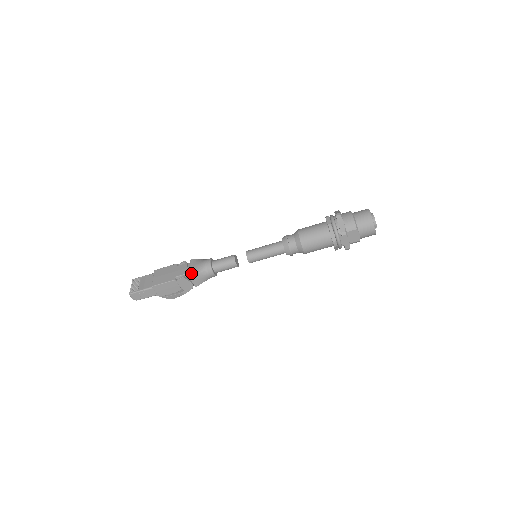
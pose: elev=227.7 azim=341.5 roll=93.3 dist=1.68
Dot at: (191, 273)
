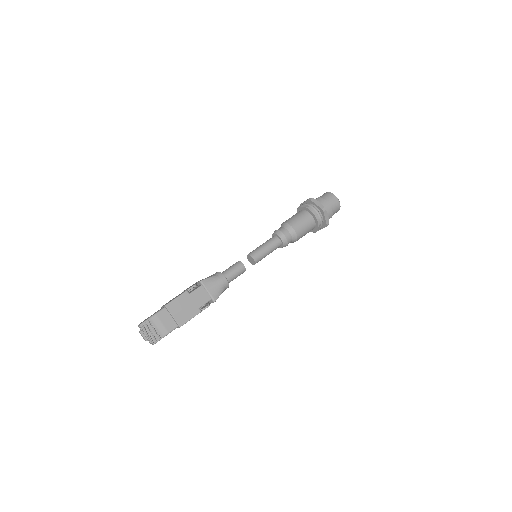
Dot at: (215, 298)
